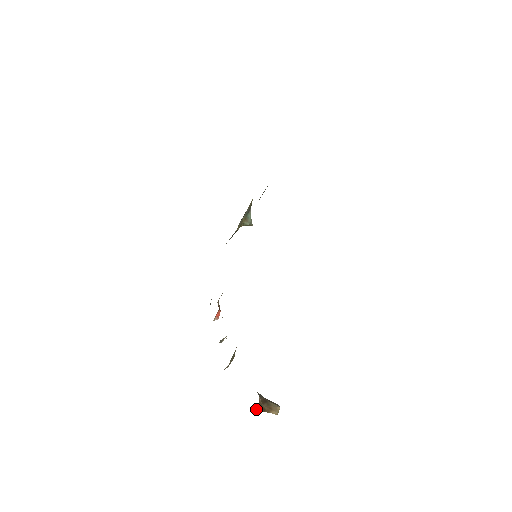
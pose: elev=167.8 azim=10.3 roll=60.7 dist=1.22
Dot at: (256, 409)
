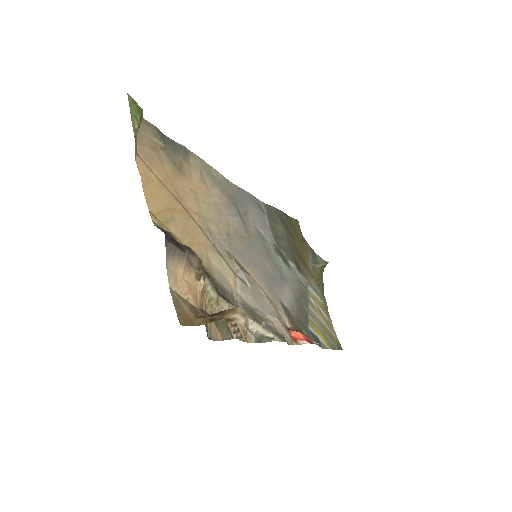
Dot at: (195, 323)
